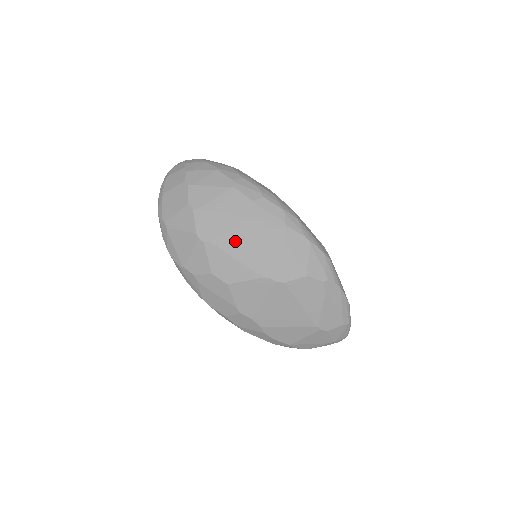
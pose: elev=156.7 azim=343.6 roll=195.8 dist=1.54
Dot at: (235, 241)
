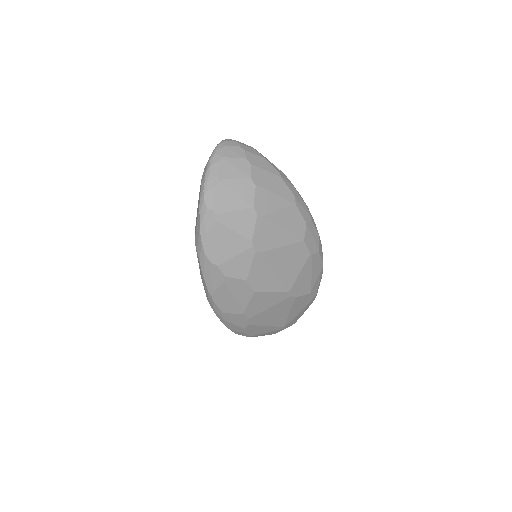
Dot at: (281, 257)
